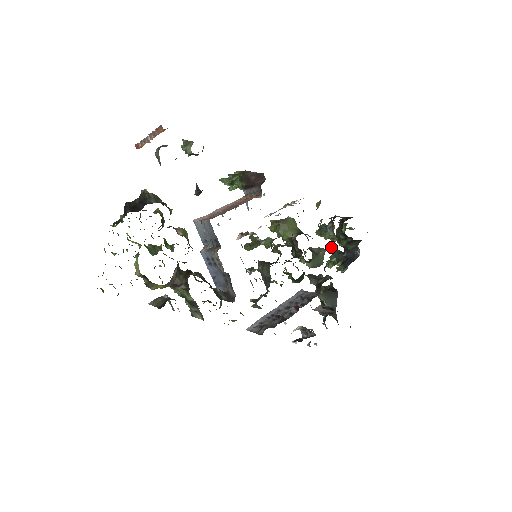
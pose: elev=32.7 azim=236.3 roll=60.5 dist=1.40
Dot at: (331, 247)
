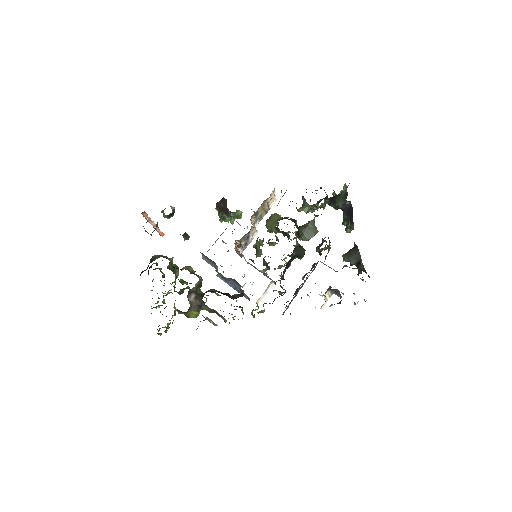
Dot at: (314, 215)
